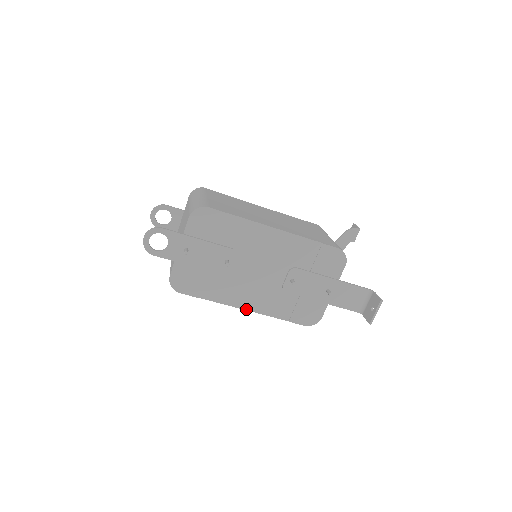
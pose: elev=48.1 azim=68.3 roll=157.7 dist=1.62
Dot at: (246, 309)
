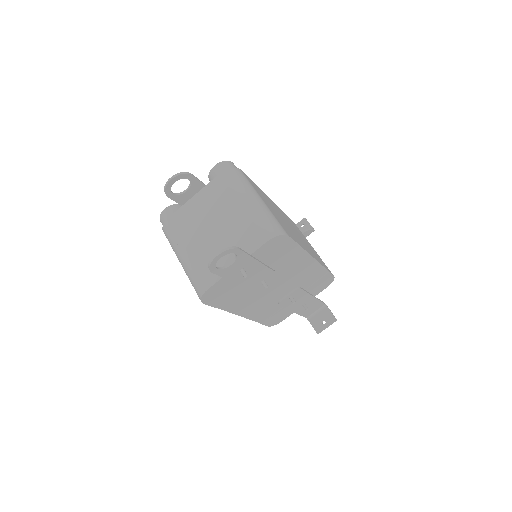
Dot at: (241, 315)
